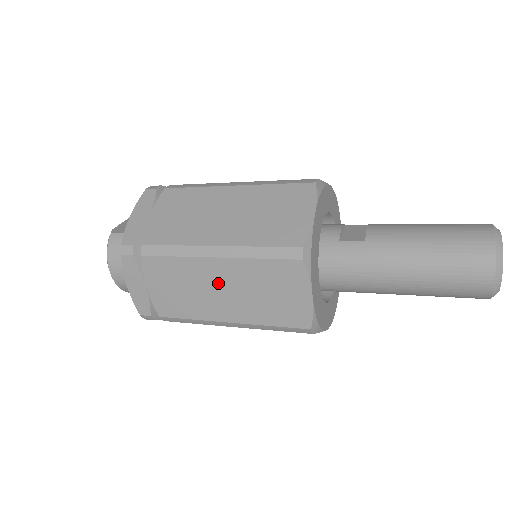
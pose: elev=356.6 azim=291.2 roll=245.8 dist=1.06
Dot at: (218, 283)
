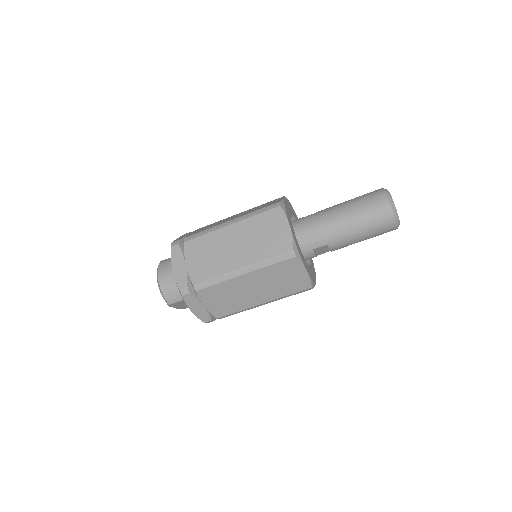
Dot at: (233, 241)
